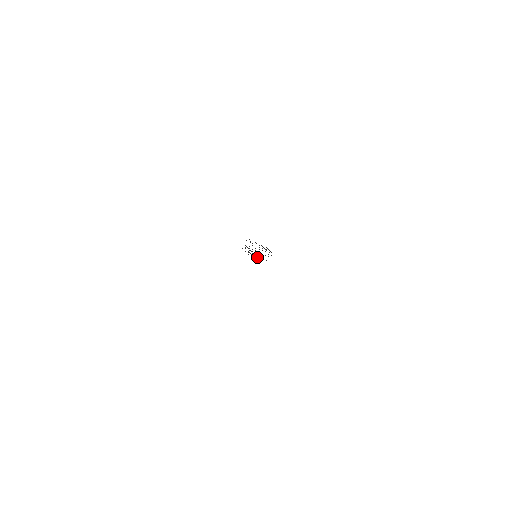
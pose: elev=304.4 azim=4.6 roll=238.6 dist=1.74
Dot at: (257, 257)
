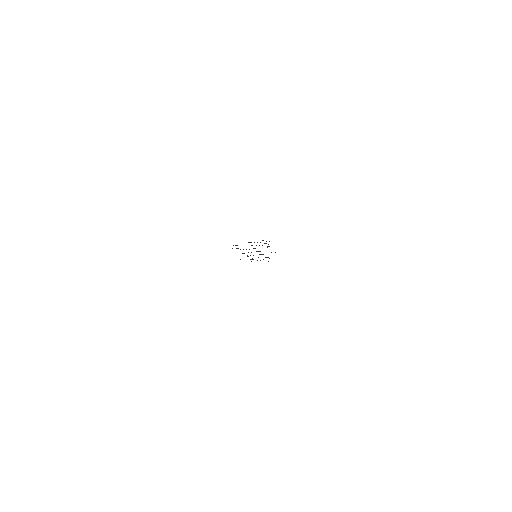
Dot at: occluded
